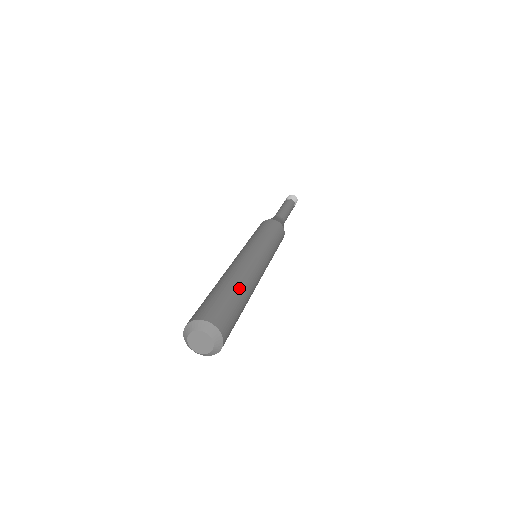
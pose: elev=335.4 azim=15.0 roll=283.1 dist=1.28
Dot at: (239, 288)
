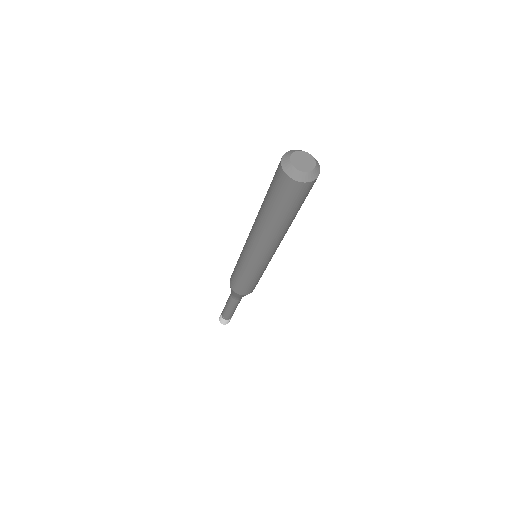
Dot at: occluded
